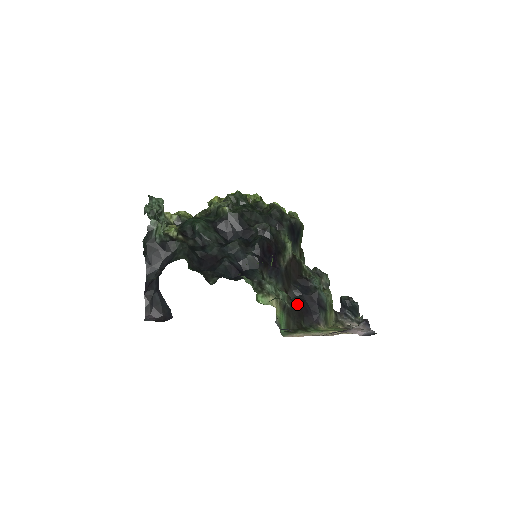
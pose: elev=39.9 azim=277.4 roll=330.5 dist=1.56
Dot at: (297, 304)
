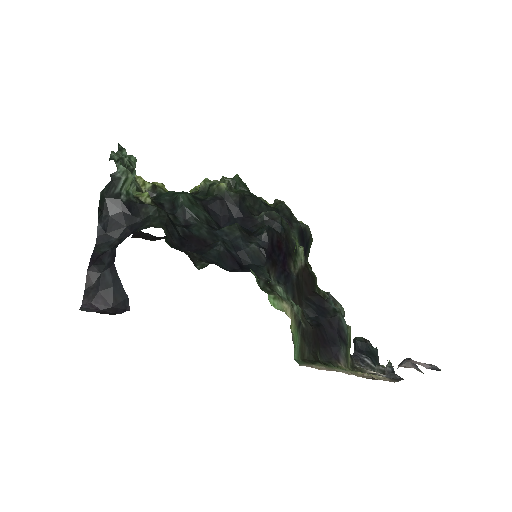
Dot at: (312, 326)
